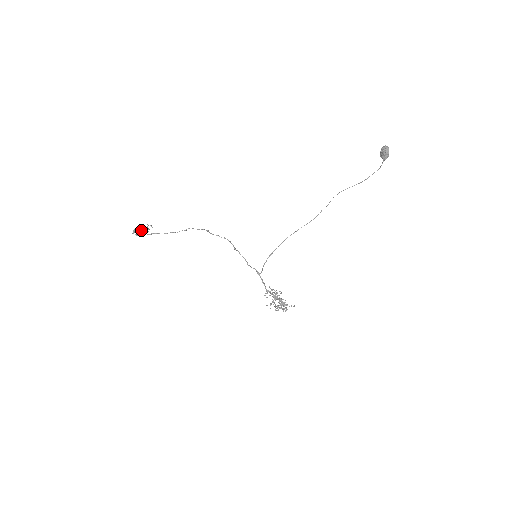
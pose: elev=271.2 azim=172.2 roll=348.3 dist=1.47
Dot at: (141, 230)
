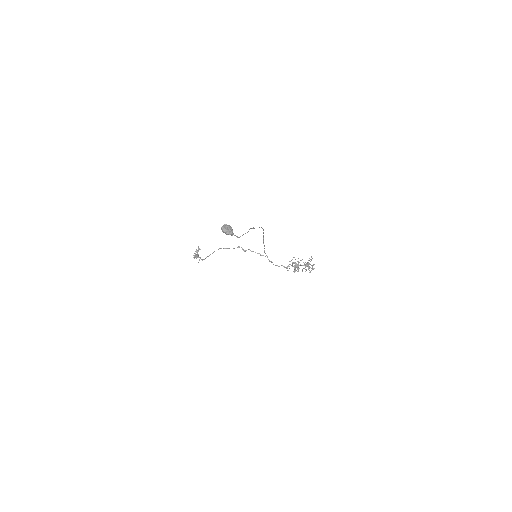
Dot at: (196, 254)
